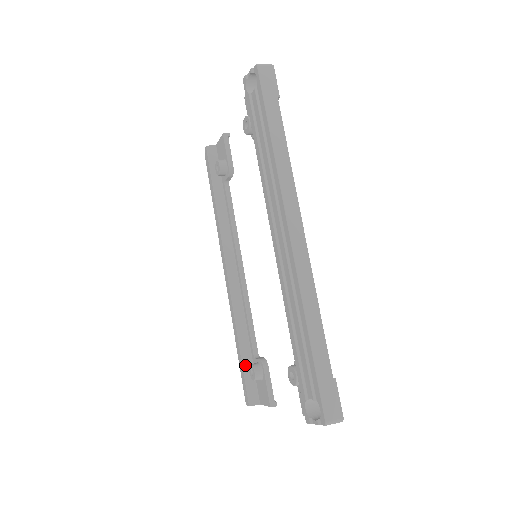
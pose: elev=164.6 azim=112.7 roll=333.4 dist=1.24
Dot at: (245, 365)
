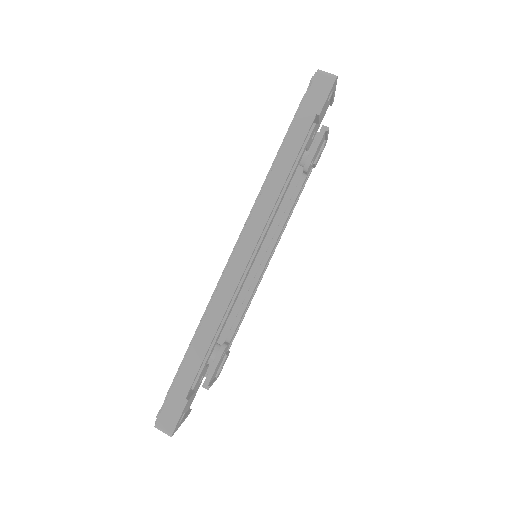
Dot at: occluded
